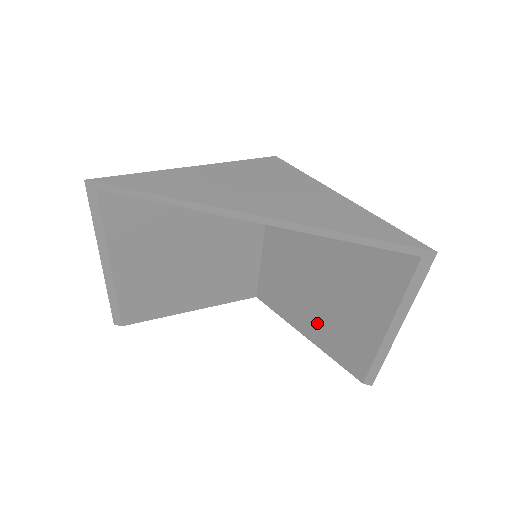
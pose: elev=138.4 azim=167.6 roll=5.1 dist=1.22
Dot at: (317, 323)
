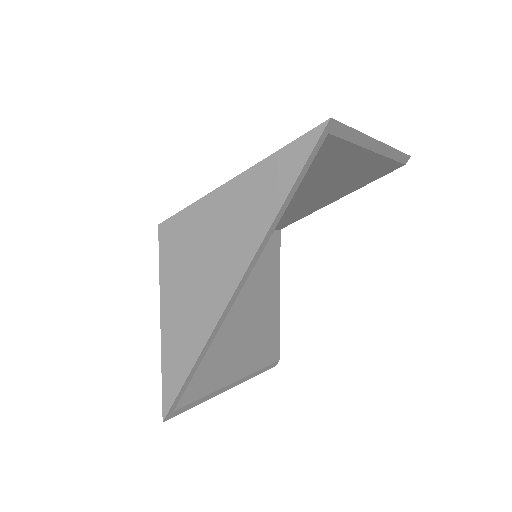
Dot at: (332, 195)
